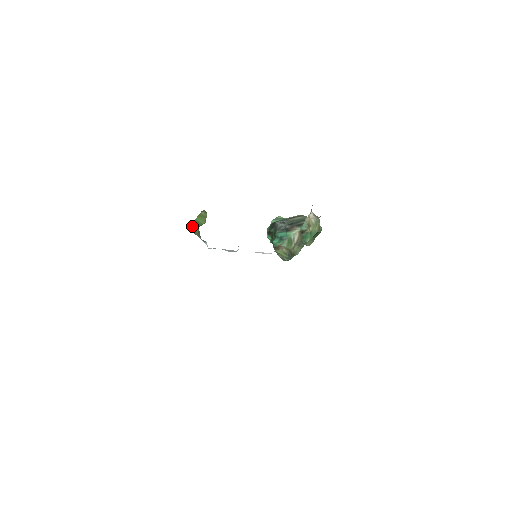
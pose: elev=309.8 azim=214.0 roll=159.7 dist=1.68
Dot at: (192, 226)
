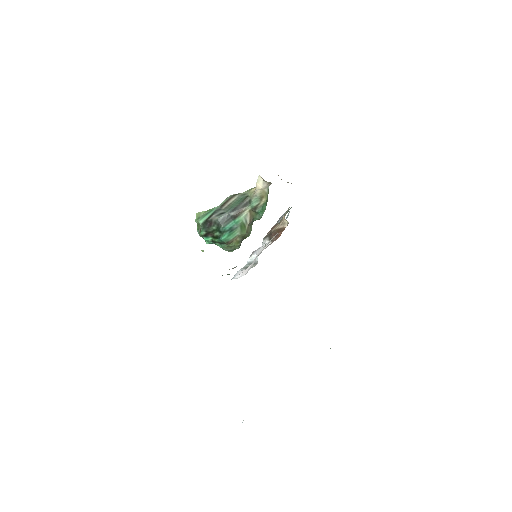
Dot at: occluded
